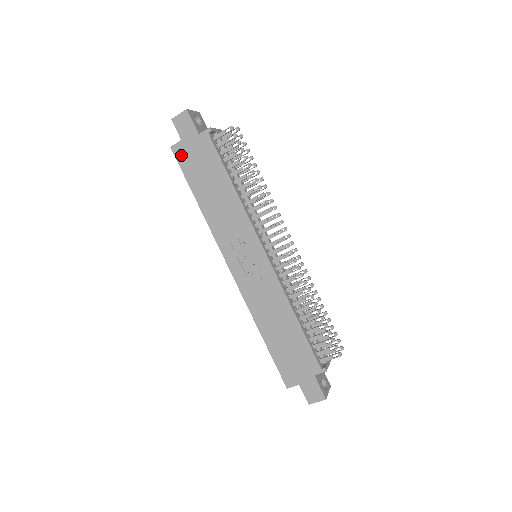
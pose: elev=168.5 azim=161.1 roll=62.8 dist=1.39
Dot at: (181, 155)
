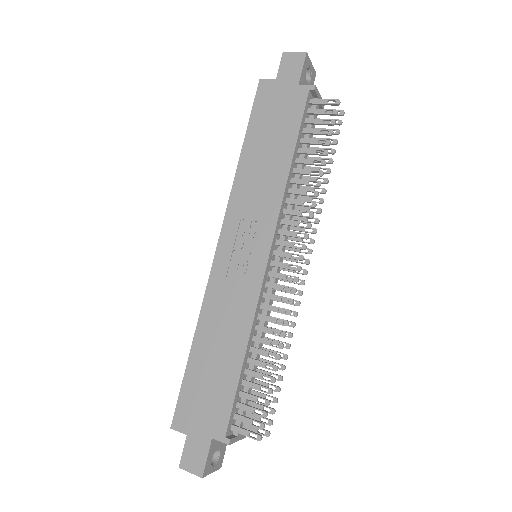
Dot at: (264, 94)
